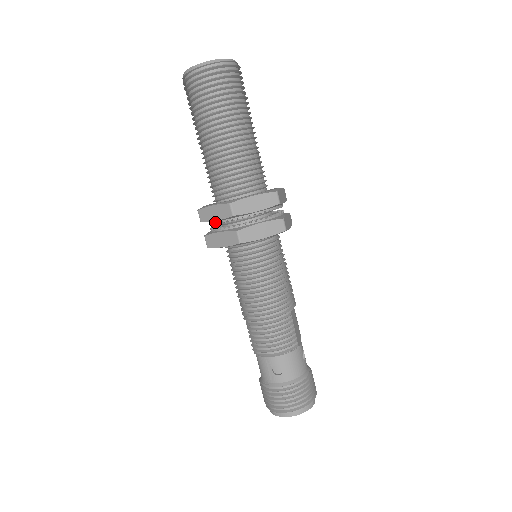
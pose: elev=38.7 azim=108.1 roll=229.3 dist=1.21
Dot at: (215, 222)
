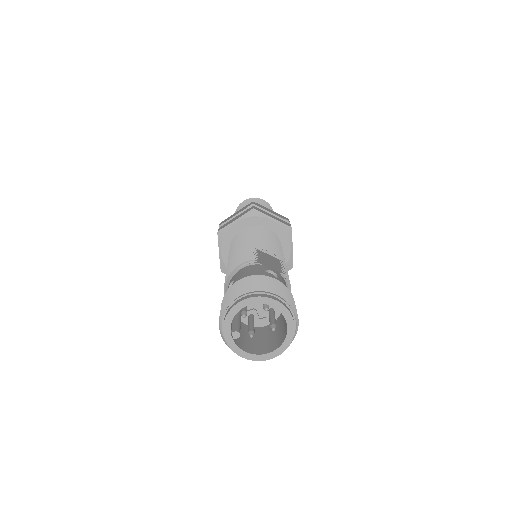
Dot at: occluded
